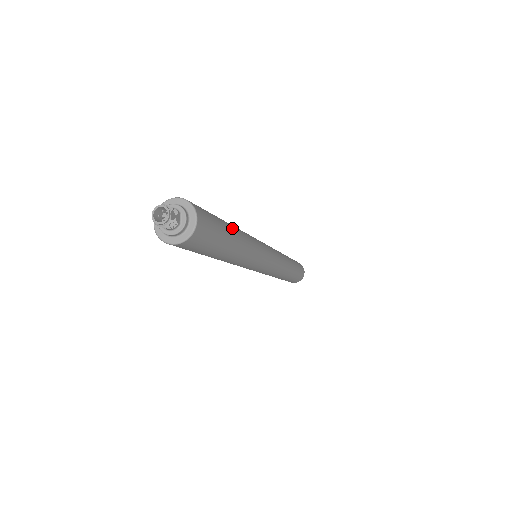
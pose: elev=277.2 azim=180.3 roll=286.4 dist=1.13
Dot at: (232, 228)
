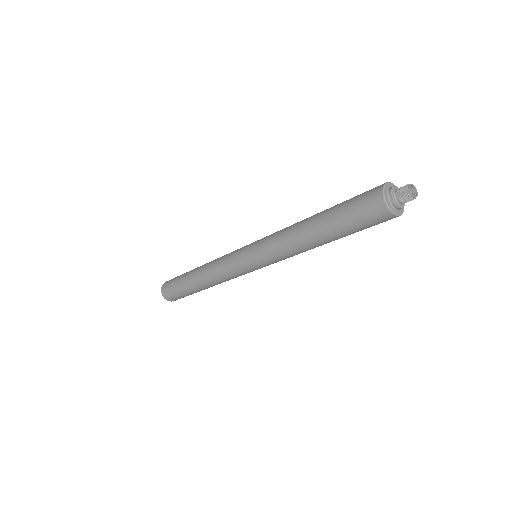
Dot at: occluded
